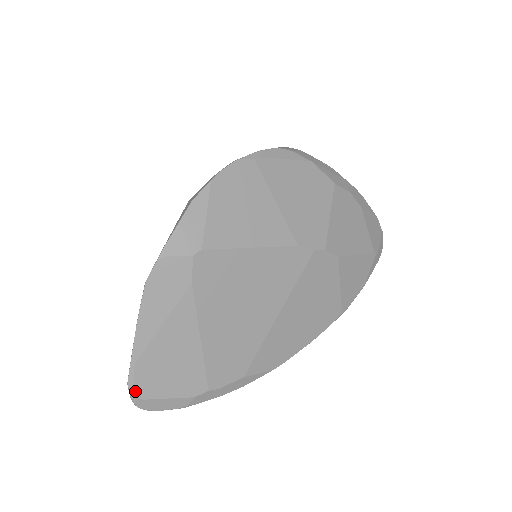
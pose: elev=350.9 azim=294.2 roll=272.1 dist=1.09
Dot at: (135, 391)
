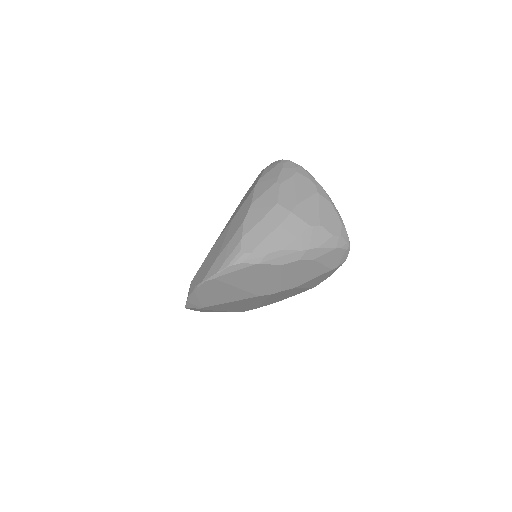
Dot at: occluded
